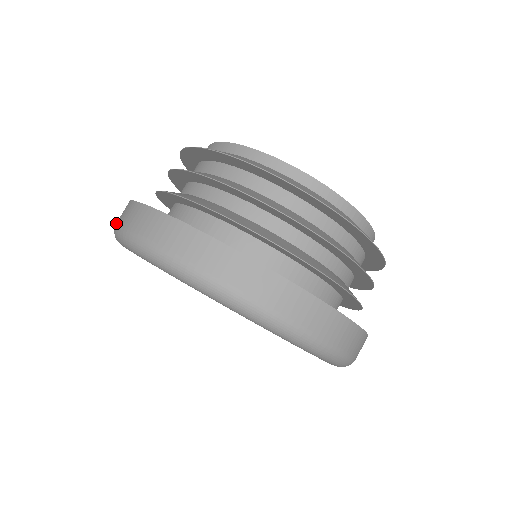
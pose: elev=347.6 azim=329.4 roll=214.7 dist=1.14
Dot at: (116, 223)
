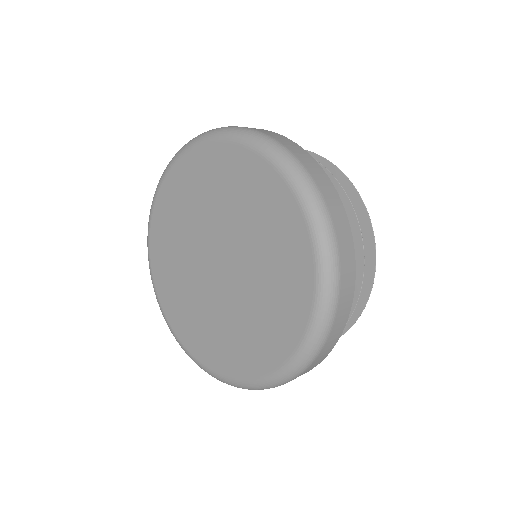
Dot at: occluded
